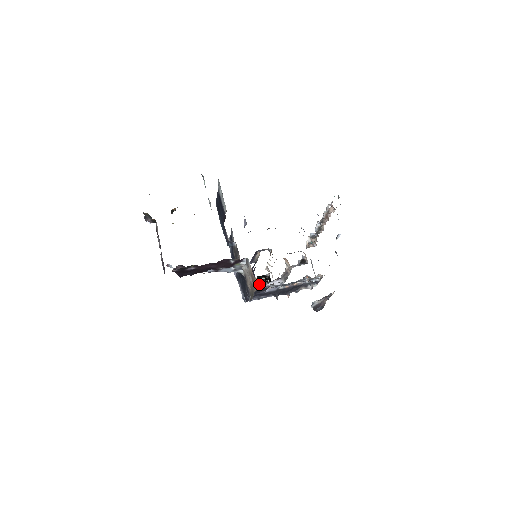
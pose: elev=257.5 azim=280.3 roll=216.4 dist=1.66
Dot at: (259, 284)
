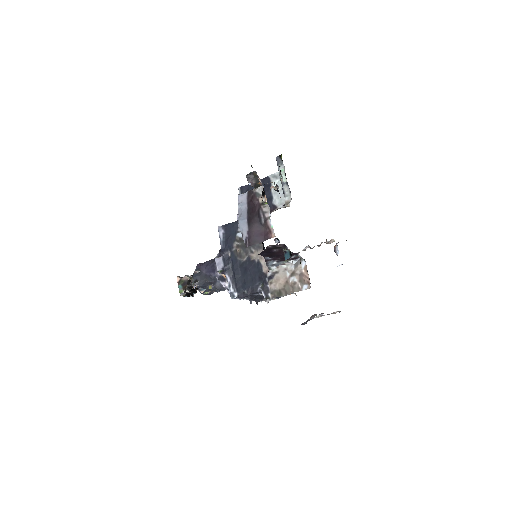
Dot at: (224, 283)
